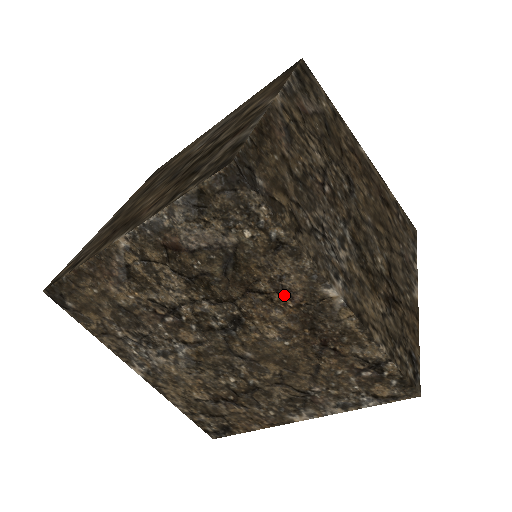
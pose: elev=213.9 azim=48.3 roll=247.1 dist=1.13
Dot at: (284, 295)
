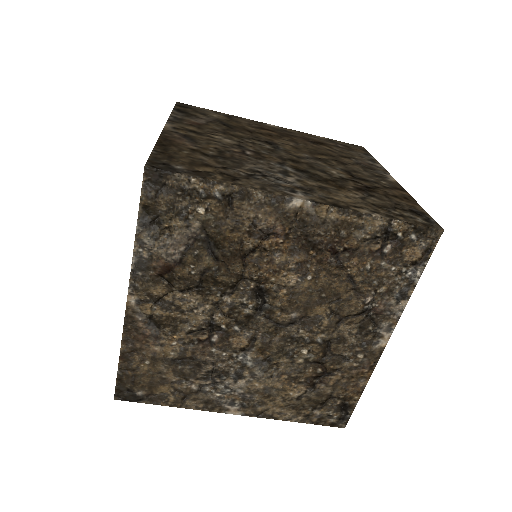
Dot at: (269, 237)
